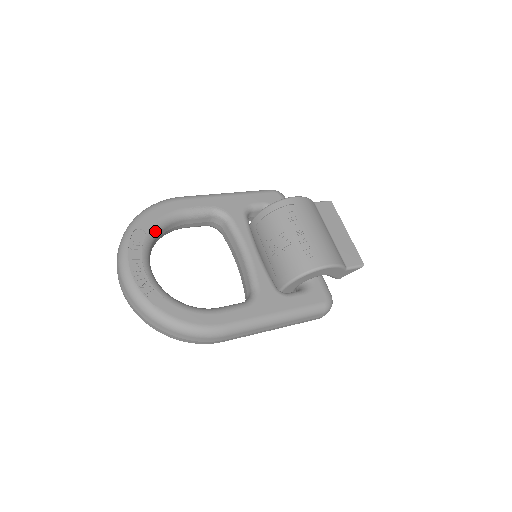
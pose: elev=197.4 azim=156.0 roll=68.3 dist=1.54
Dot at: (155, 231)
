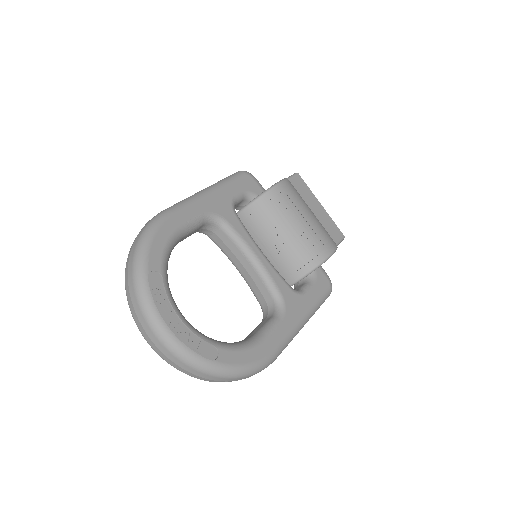
Dot at: (166, 267)
